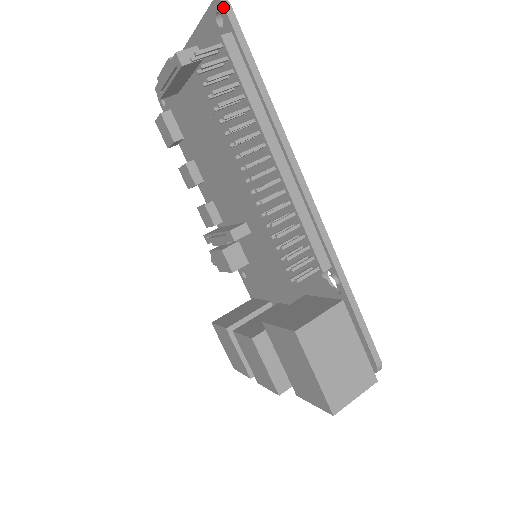
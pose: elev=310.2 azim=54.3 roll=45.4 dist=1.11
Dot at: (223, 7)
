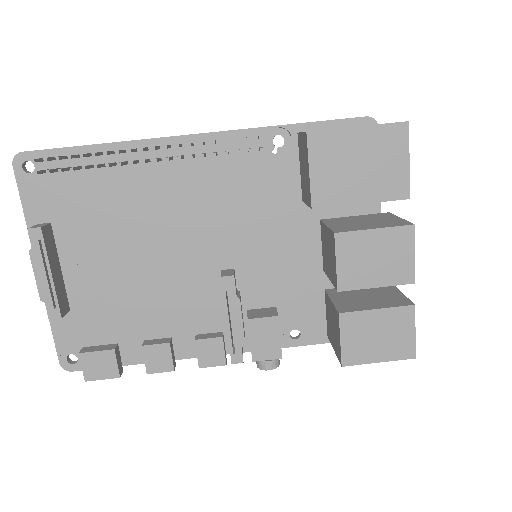
Dot at: (21, 153)
